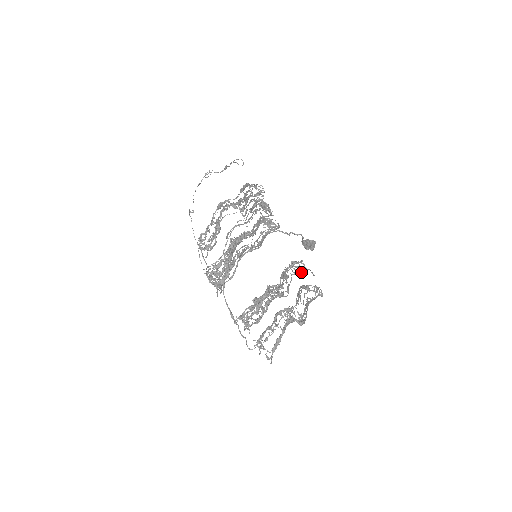
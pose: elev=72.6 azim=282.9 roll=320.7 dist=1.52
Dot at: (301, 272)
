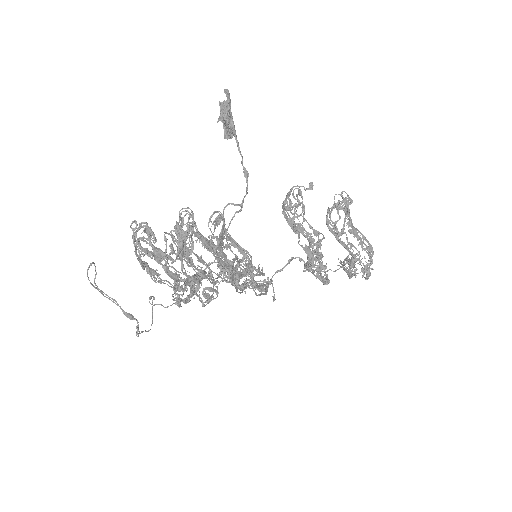
Dot at: (296, 196)
